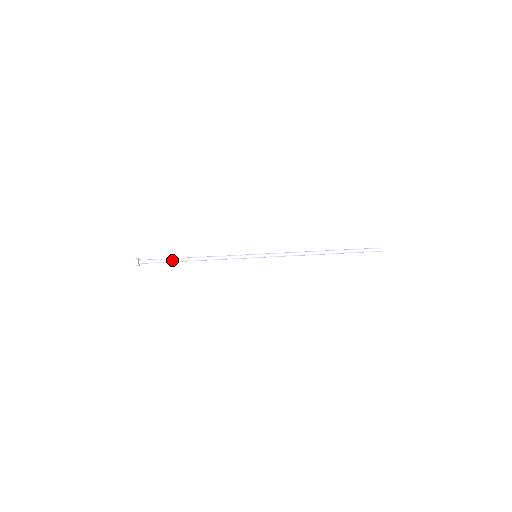
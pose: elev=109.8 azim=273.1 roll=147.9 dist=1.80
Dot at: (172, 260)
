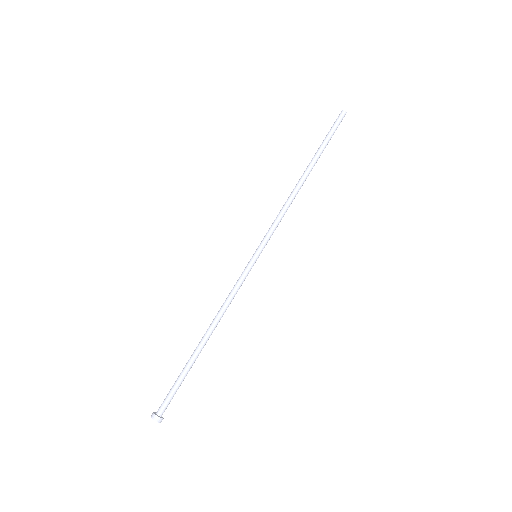
Dot at: (188, 368)
